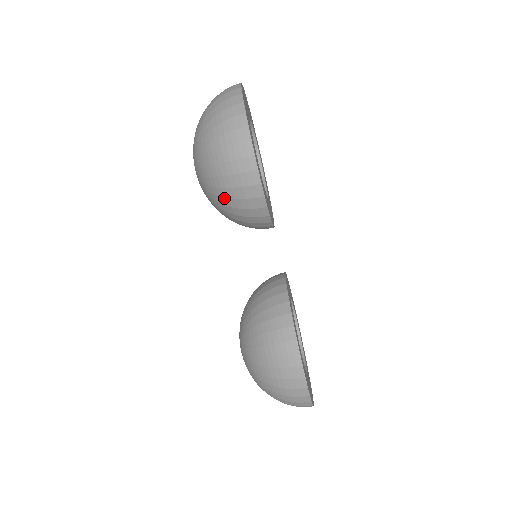
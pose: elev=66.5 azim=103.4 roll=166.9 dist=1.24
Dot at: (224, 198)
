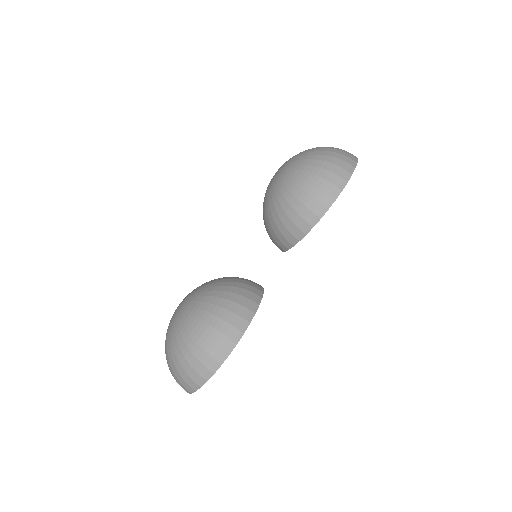
Dot at: (294, 196)
